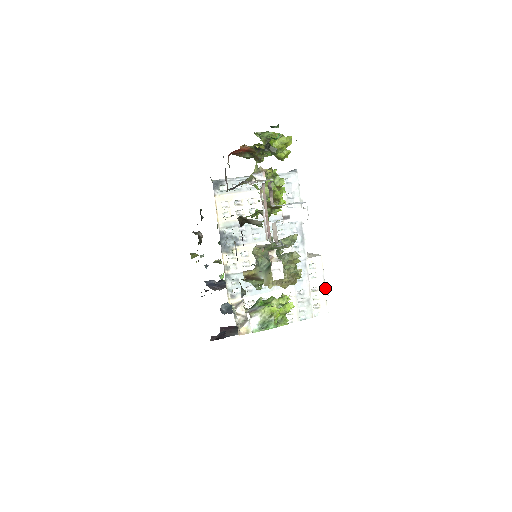
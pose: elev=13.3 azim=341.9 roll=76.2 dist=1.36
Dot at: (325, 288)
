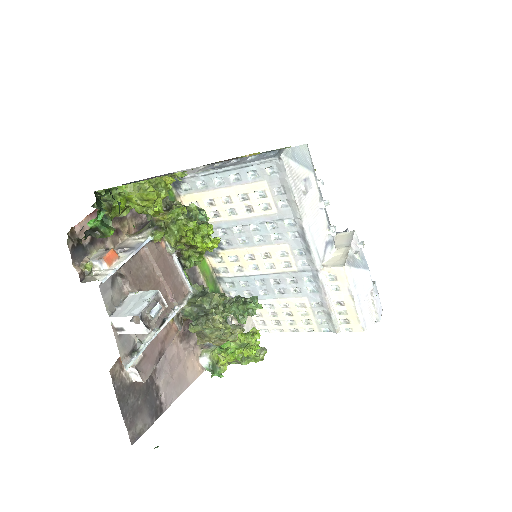
Dot at: (370, 295)
